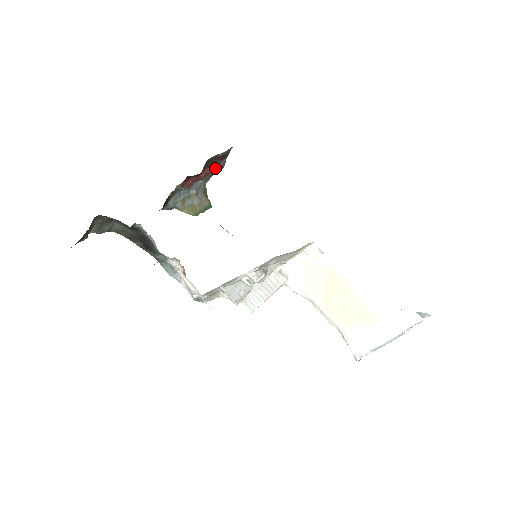
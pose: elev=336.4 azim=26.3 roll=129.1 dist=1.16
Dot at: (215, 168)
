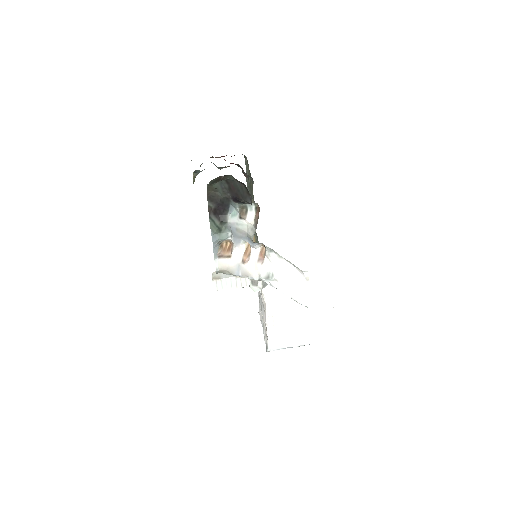
Dot at: occluded
